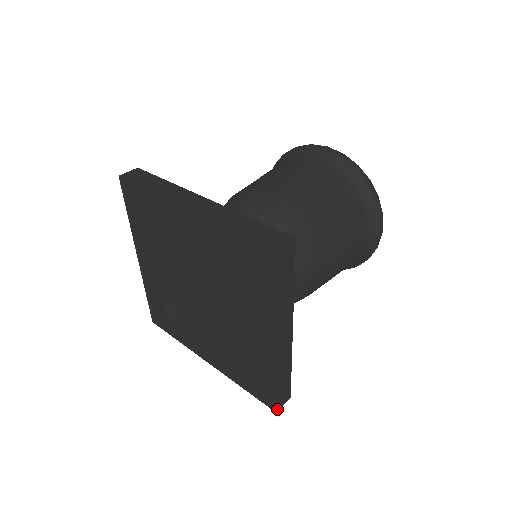
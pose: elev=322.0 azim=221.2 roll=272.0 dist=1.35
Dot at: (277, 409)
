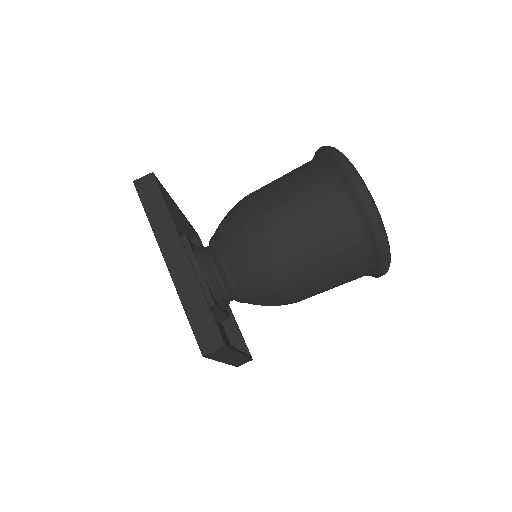
Dot at: (238, 366)
